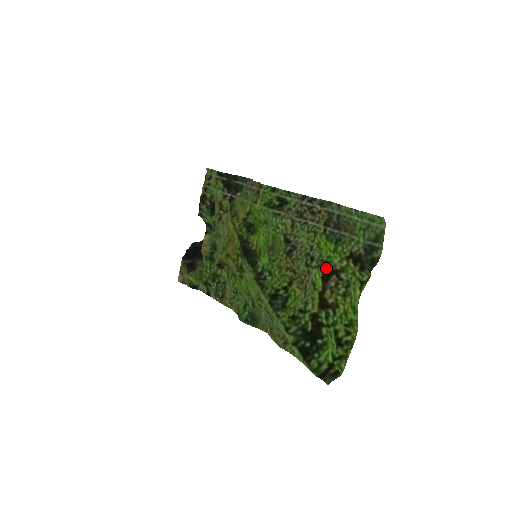
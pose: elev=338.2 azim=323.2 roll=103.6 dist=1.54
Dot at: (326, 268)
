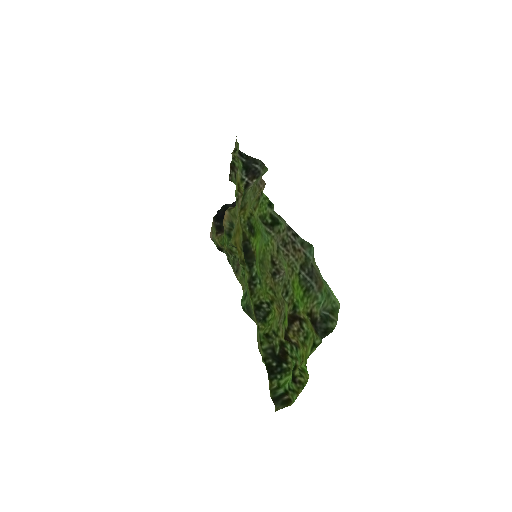
Dot at: (292, 312)
